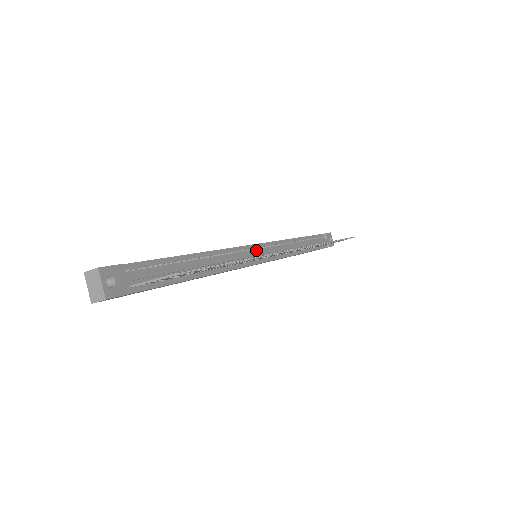
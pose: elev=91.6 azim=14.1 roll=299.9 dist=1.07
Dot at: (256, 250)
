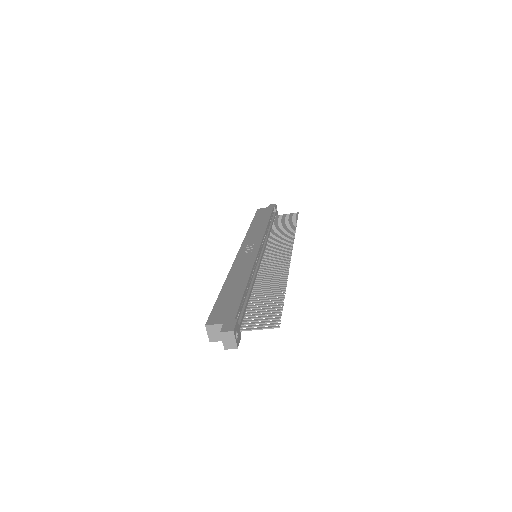
Dot at: (259, 254)
